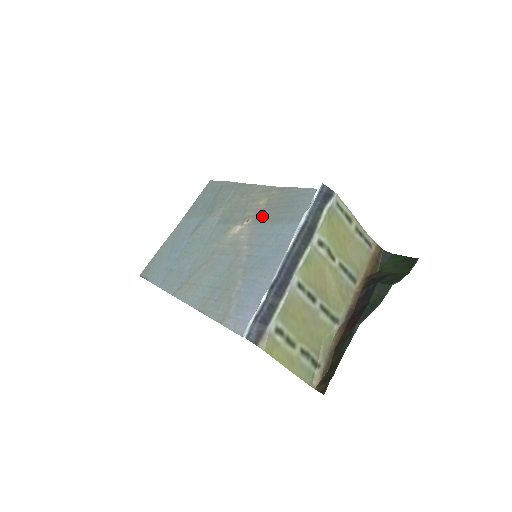
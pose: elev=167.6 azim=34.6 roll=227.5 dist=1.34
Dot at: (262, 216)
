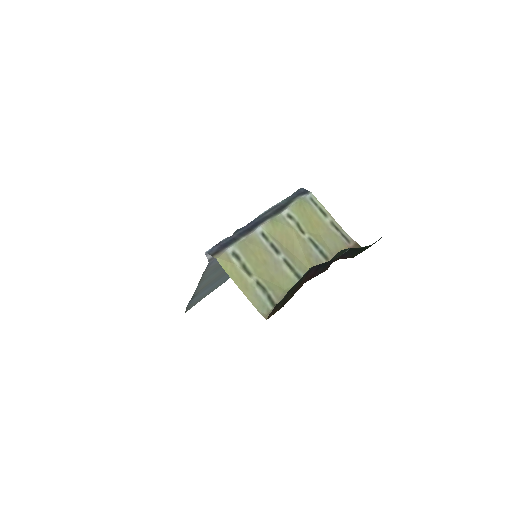
Dot at: occluded
